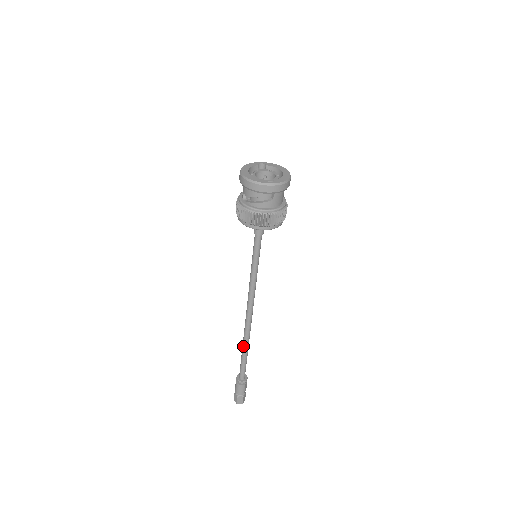
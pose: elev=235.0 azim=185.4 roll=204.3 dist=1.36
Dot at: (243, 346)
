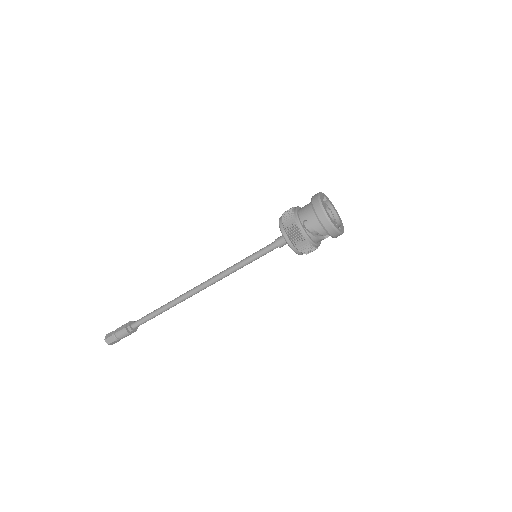
Dot at: (166, 308)
